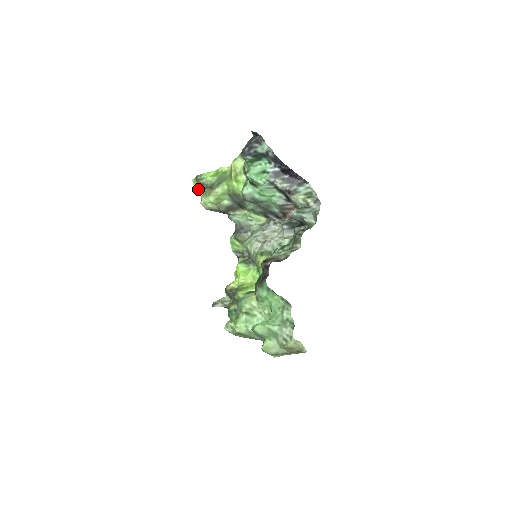
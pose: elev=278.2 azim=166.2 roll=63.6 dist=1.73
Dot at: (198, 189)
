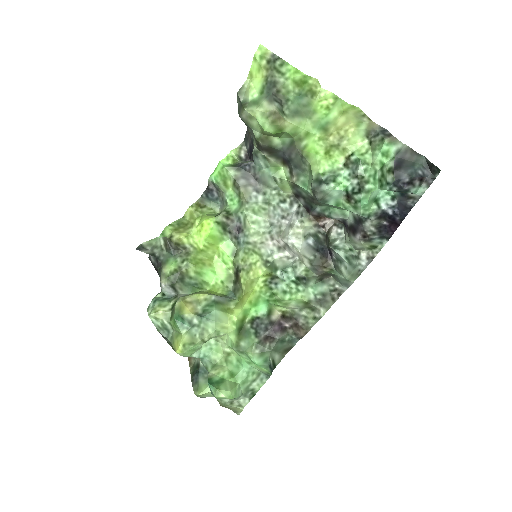
Dot at: (255, 69)
